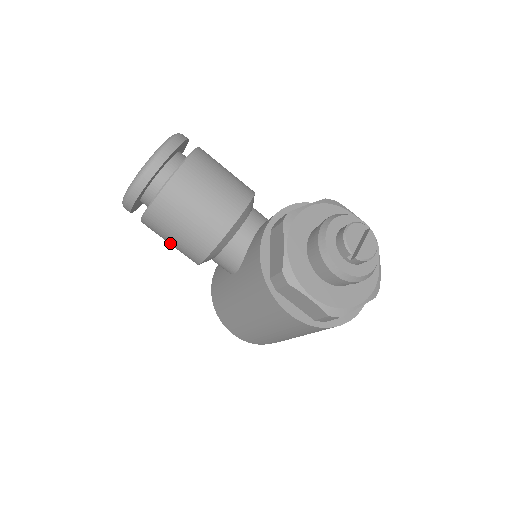
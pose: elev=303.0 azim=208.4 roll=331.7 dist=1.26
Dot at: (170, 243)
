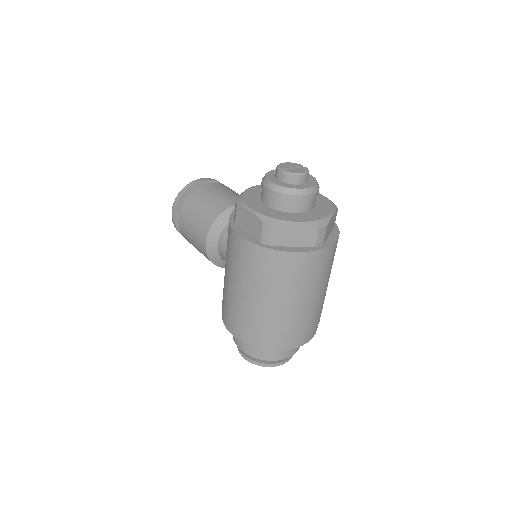
Dot at: (192, 240)
